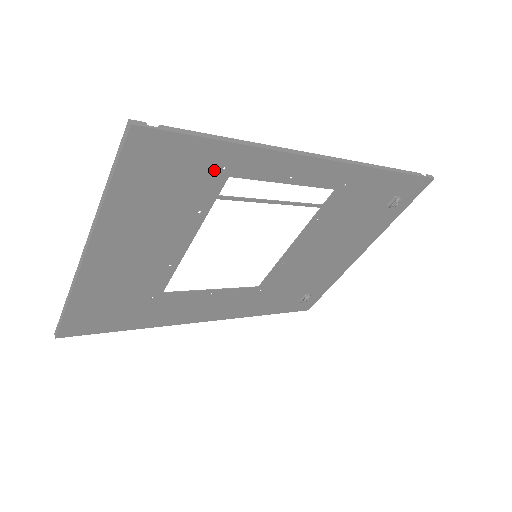
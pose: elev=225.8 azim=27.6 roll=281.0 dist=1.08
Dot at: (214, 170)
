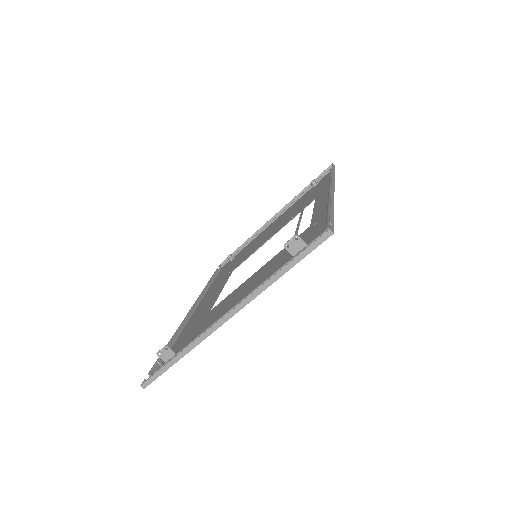
Dot at: (313, 228)
